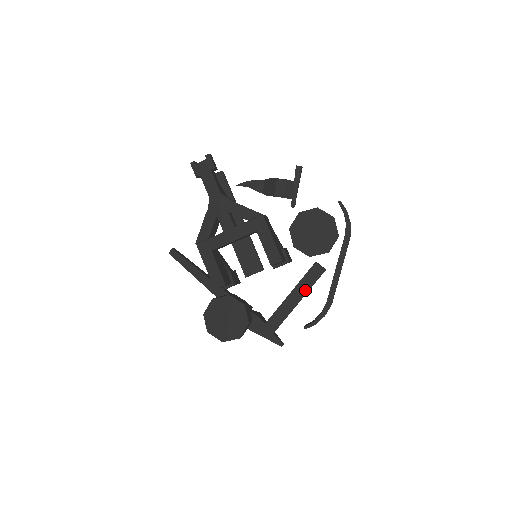
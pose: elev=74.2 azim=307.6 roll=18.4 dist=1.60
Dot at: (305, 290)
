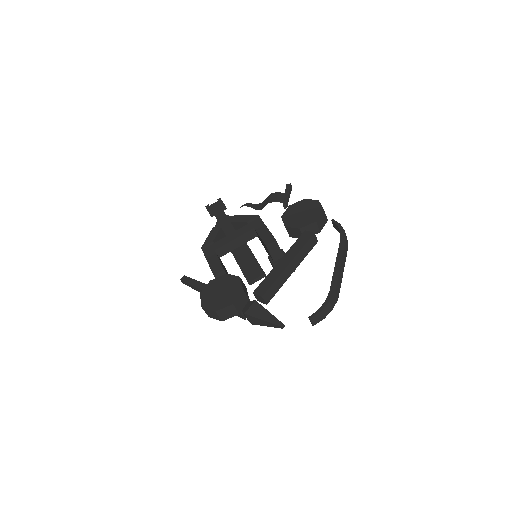
Dot at: (297, 251)
